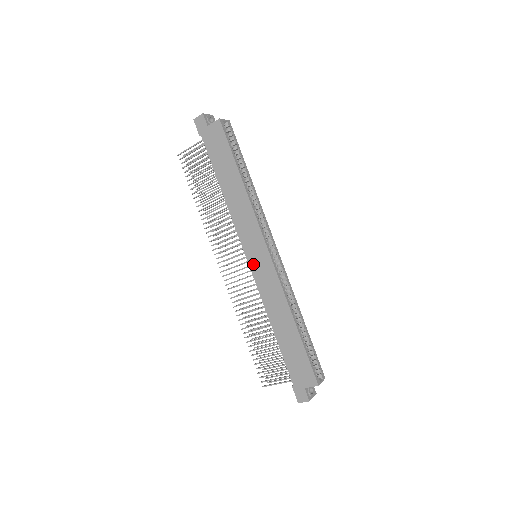
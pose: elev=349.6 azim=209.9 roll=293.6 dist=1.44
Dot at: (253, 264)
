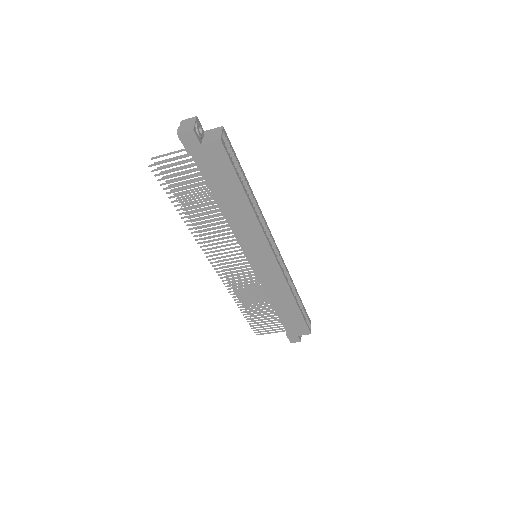
Dot at: (257, 268)
